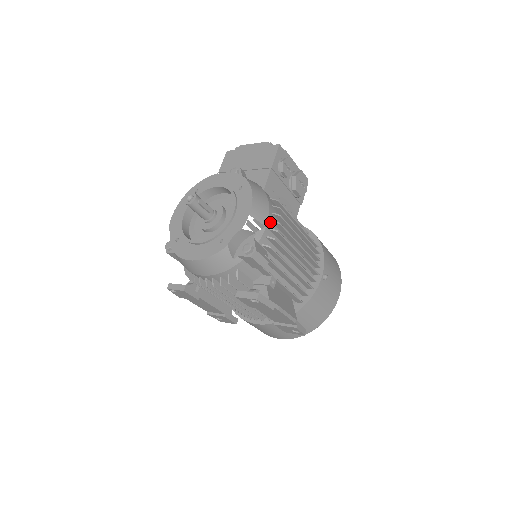
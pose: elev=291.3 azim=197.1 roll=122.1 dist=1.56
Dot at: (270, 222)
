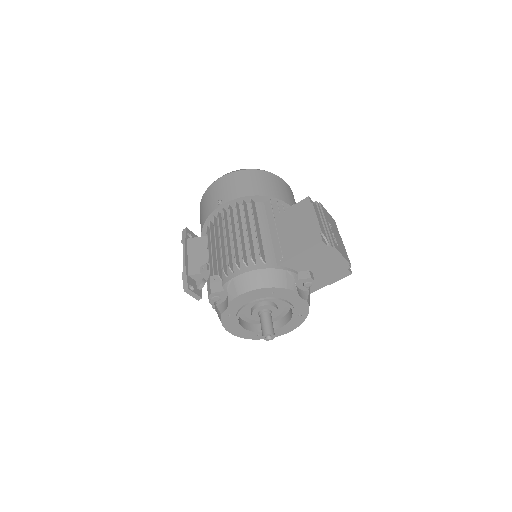
Dot at: occluded
